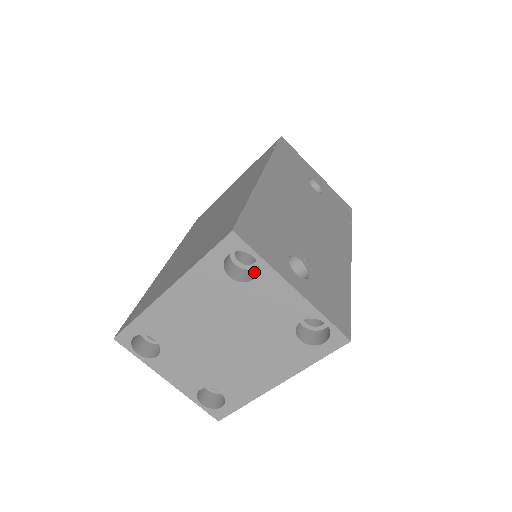
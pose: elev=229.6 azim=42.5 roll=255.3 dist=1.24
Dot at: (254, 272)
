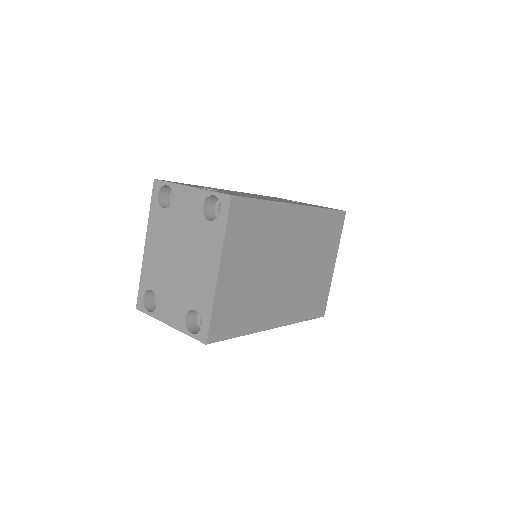
Dot at: occluded
